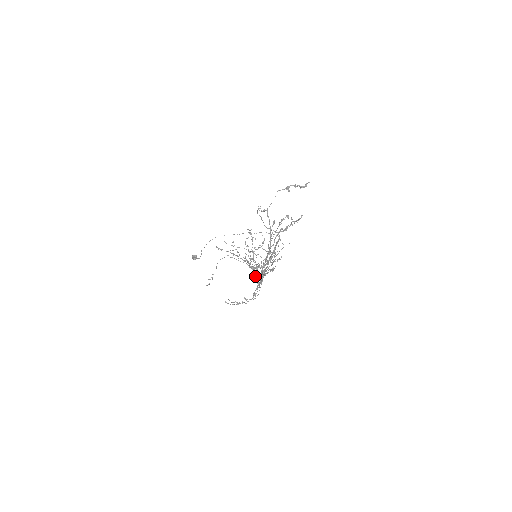
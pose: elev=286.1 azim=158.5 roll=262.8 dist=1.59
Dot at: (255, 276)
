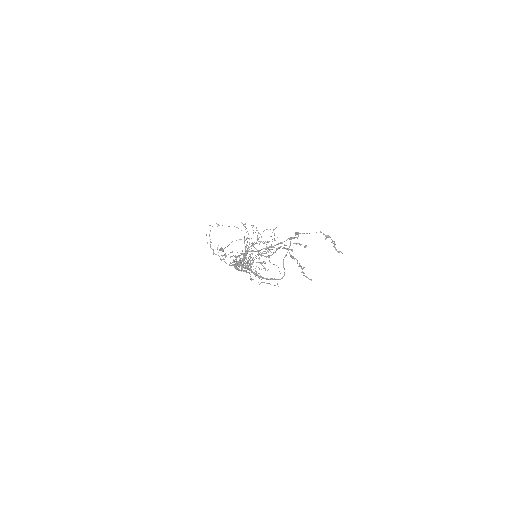
Dot at: (239, 262)
